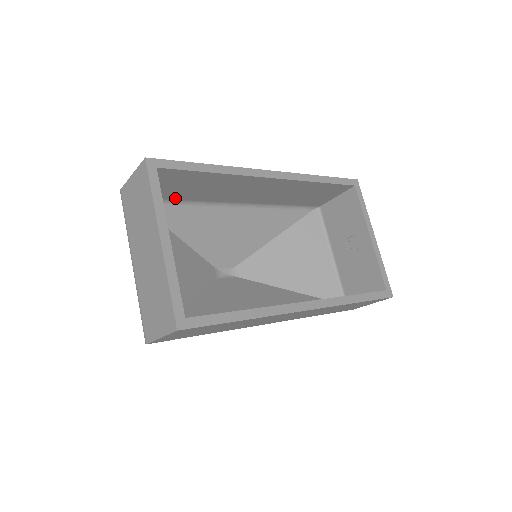
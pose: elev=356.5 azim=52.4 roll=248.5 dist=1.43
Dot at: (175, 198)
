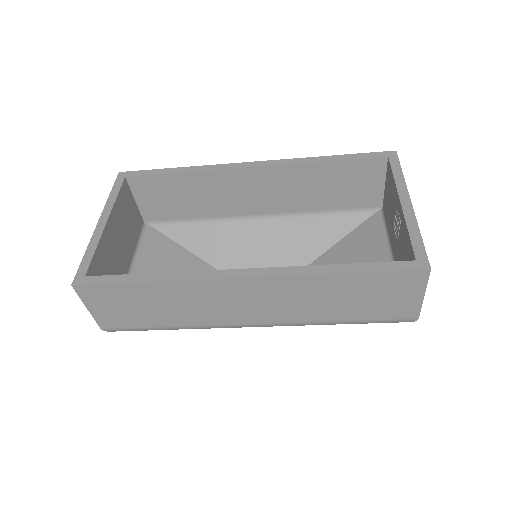
Dot at: (183, 217)
